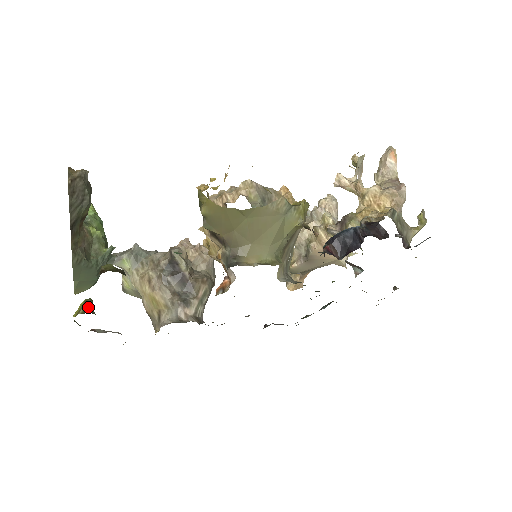
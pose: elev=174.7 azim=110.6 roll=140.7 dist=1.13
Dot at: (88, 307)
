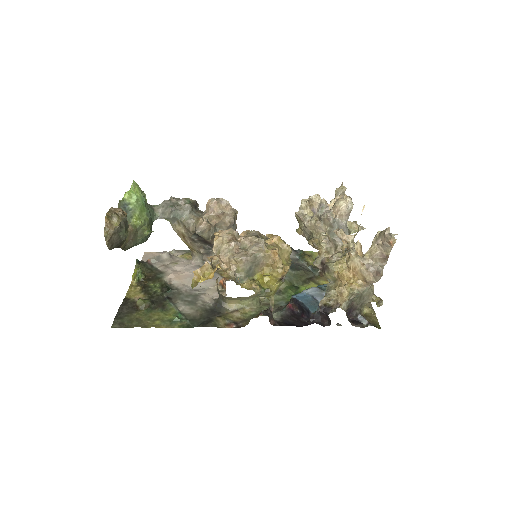
Dot at: (140, 276)
